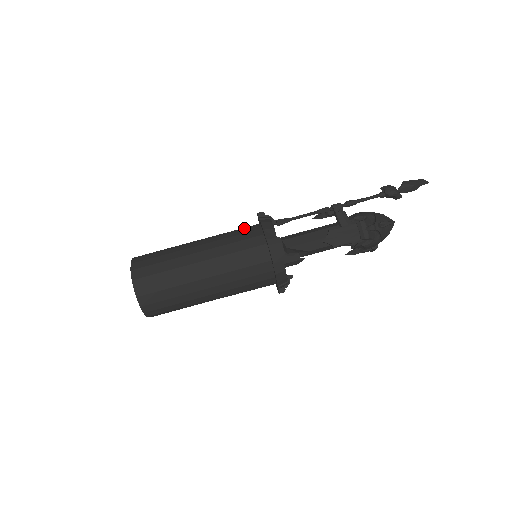
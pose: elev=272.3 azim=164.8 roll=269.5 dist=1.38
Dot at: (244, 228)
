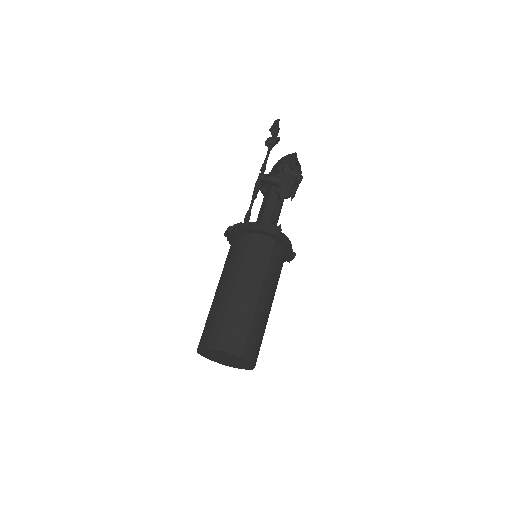
Dot at: (232, 247)
